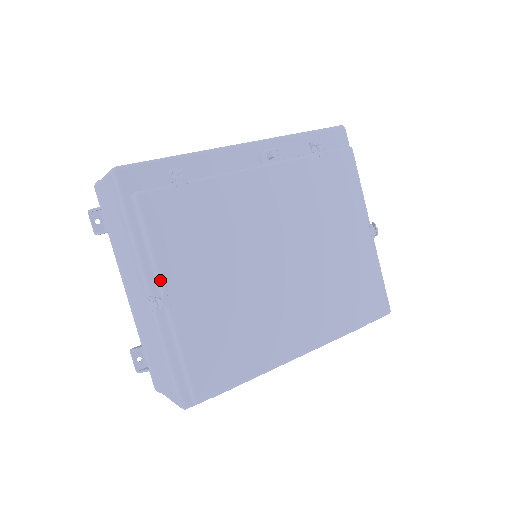
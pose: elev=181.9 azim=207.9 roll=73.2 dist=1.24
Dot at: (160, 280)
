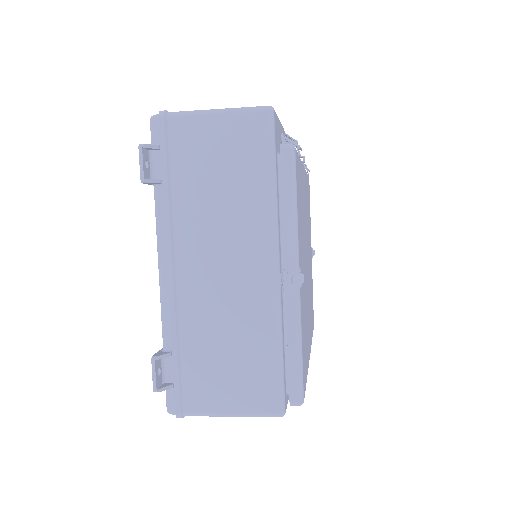
Dot at: (298, 251)
